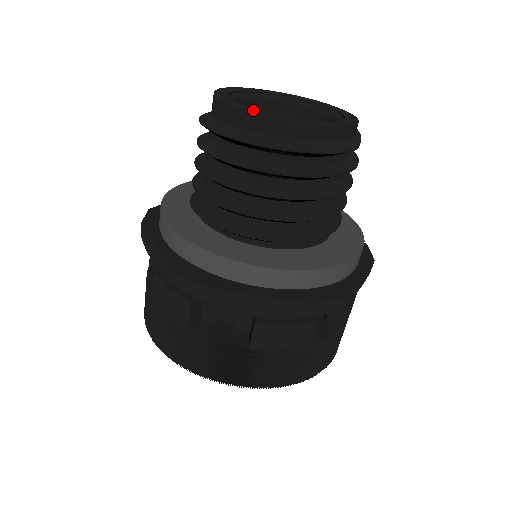
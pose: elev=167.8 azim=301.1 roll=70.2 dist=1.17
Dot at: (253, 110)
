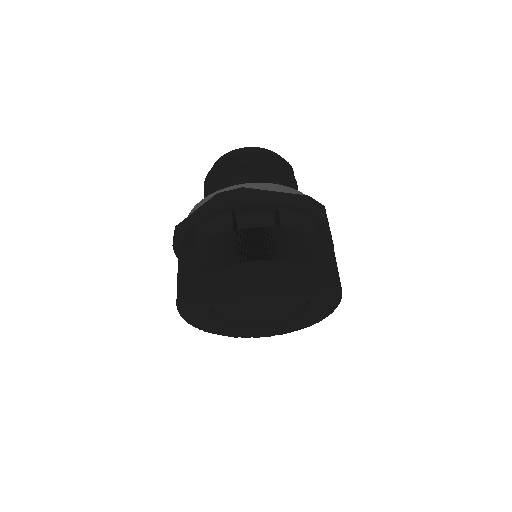
Dot at: occluded
